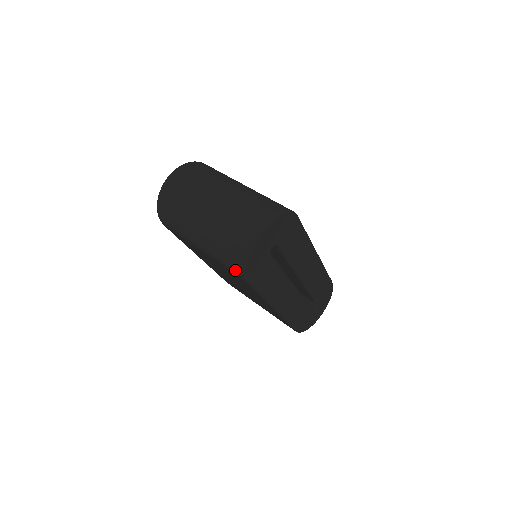
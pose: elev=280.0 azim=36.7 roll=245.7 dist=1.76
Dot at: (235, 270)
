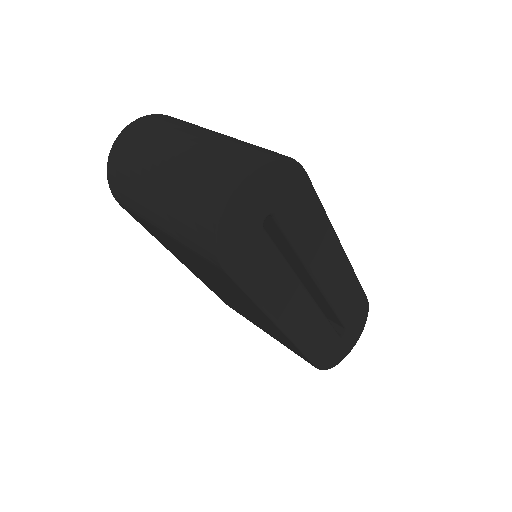
Dot at: (206, 252)
